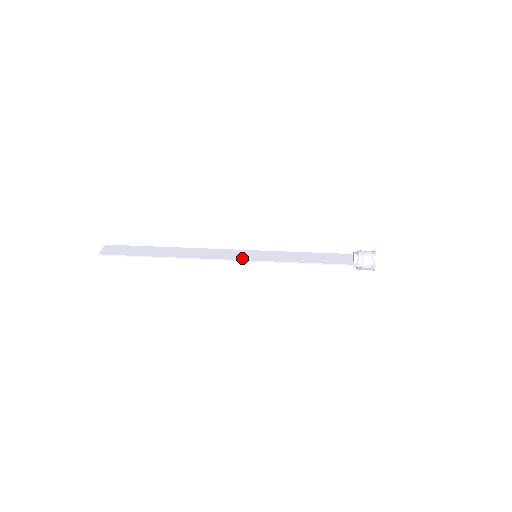
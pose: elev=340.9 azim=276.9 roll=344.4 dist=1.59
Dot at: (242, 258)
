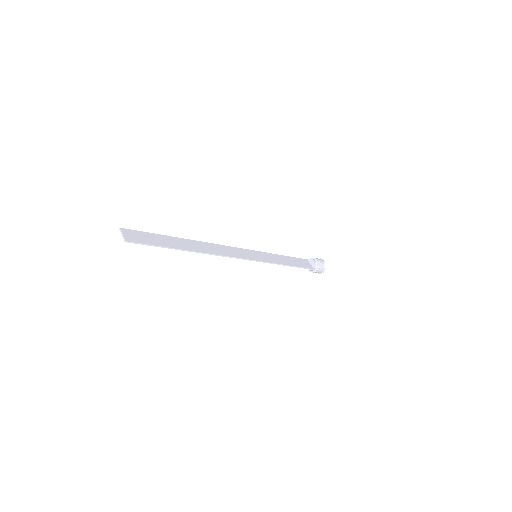
Dot at: (250, 258)
